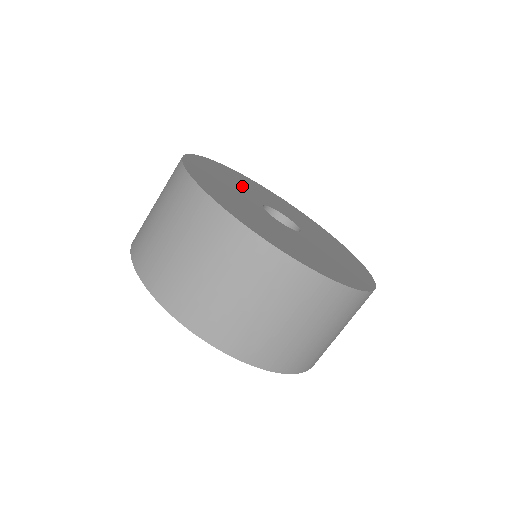
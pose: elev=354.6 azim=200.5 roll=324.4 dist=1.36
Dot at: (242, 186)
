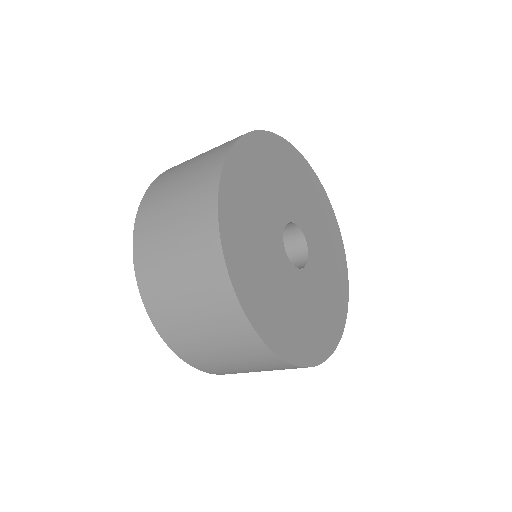
Dot at: (301, 198)
